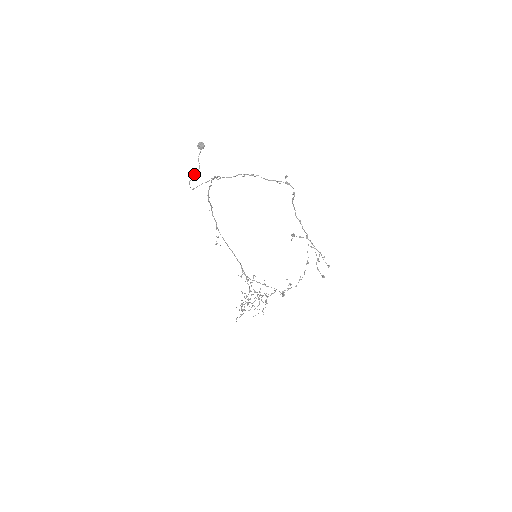
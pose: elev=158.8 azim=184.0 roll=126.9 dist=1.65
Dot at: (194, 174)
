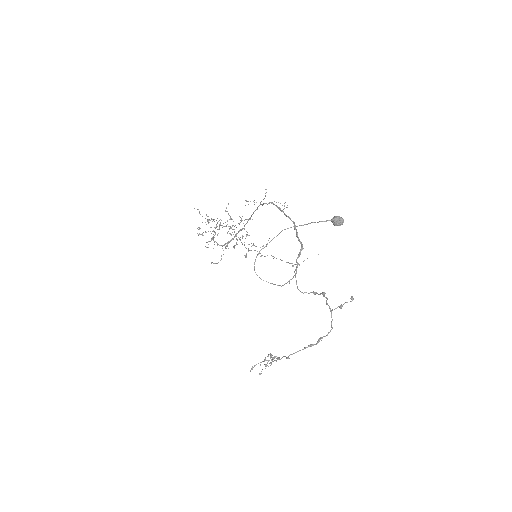
Dot at: occluded
